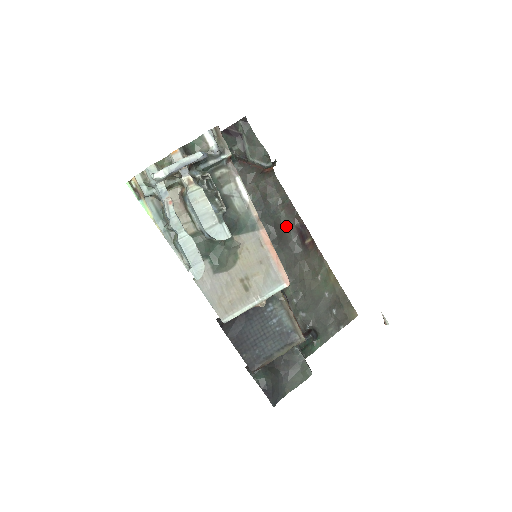
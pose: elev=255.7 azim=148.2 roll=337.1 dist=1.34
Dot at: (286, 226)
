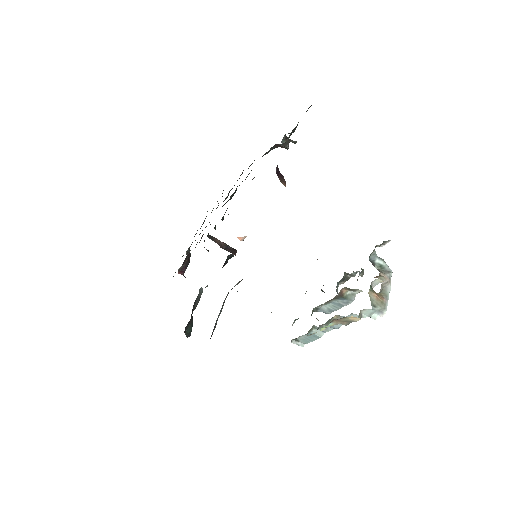
Dot at: occluded
